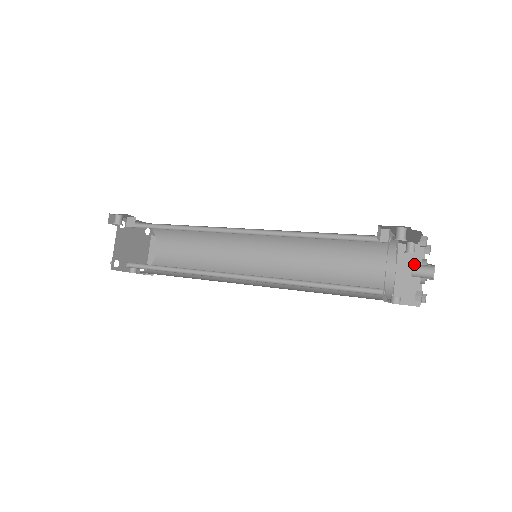
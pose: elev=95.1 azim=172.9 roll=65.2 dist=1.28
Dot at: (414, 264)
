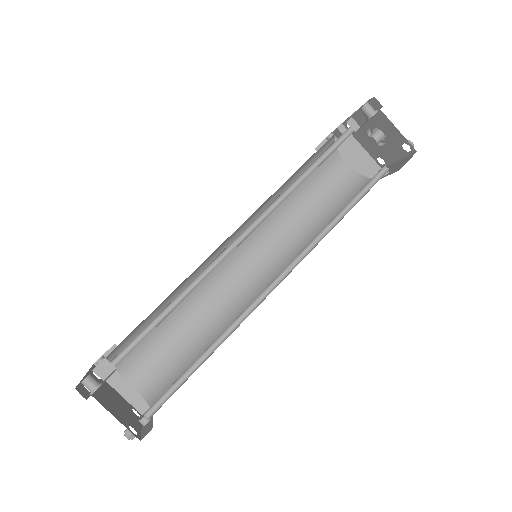
Dot at: (370, 135)
